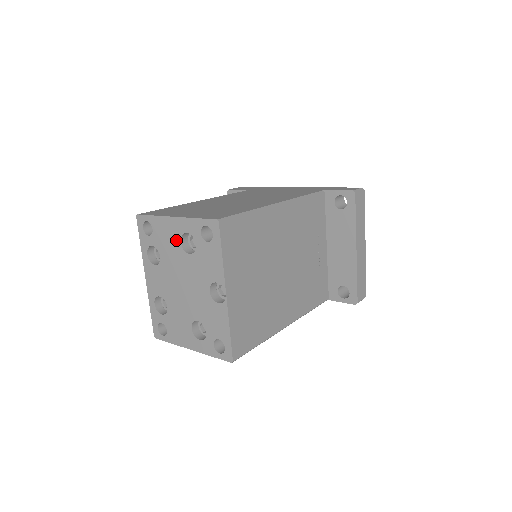
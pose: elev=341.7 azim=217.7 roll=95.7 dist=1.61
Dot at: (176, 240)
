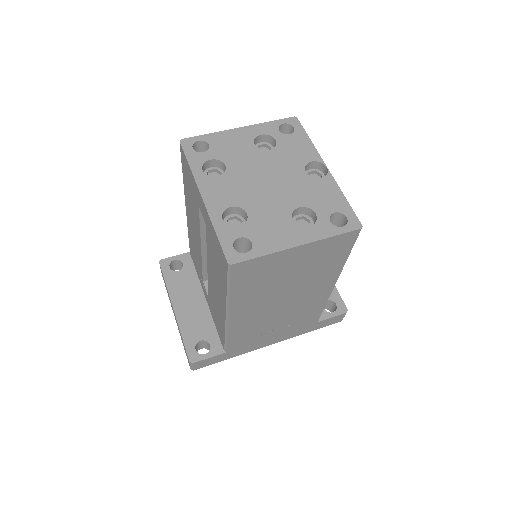
Dot at: (247, 144)
